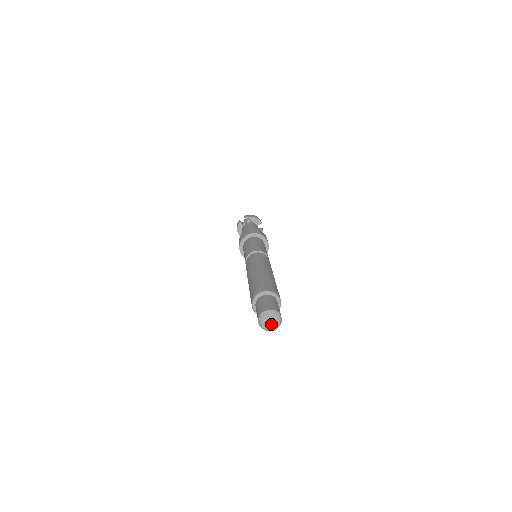
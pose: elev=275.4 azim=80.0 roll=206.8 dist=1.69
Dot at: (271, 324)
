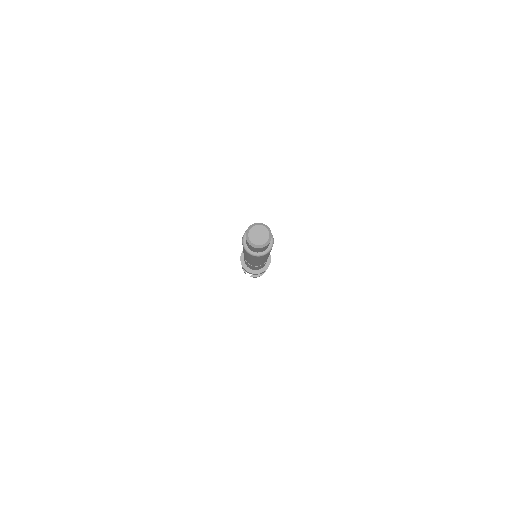
Dot at: (259, 238)
